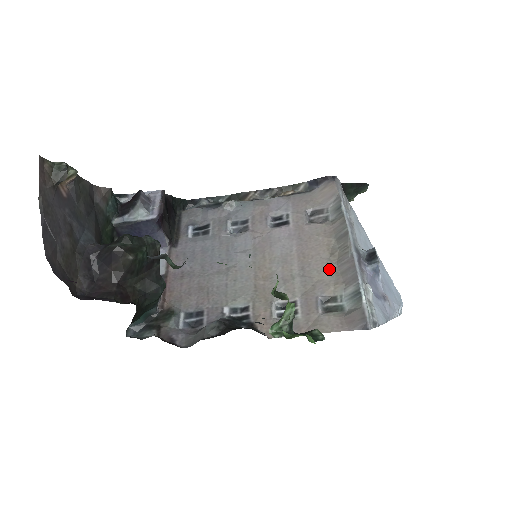
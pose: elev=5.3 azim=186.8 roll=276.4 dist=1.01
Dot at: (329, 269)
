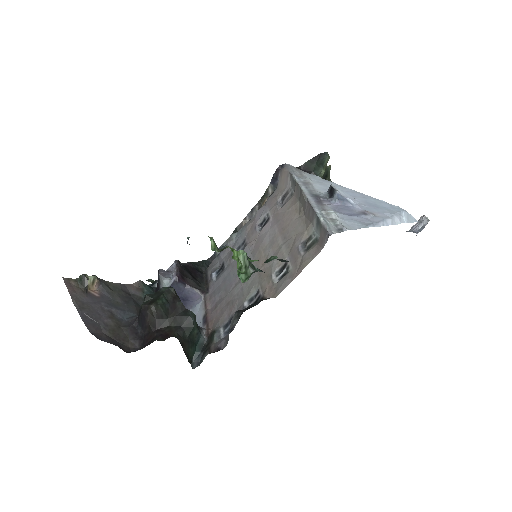
Dot at: (300, 223)
